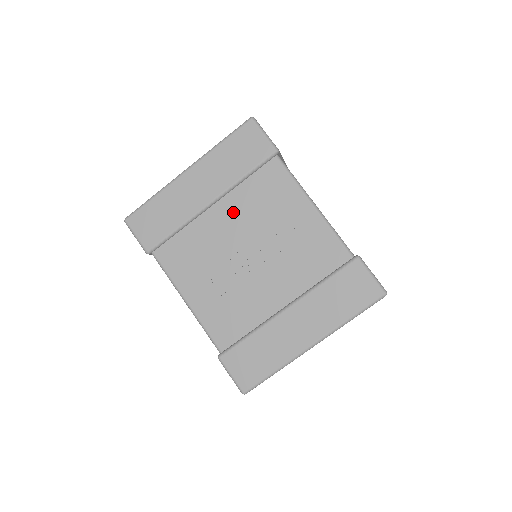
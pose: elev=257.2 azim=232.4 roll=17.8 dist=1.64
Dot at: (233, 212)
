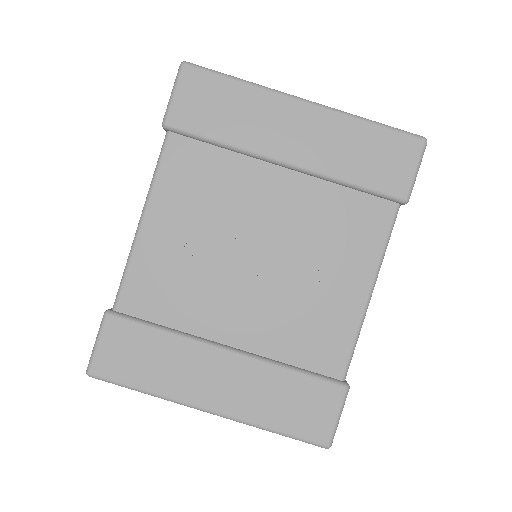
Dot at: (295, 200)
